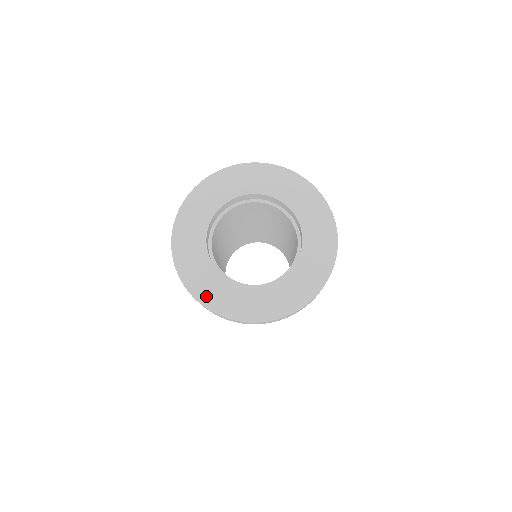
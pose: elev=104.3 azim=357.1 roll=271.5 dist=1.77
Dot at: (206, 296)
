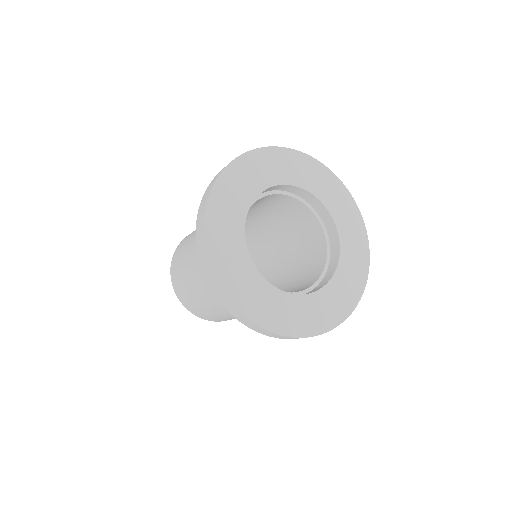
Dot at: (300, 326)
